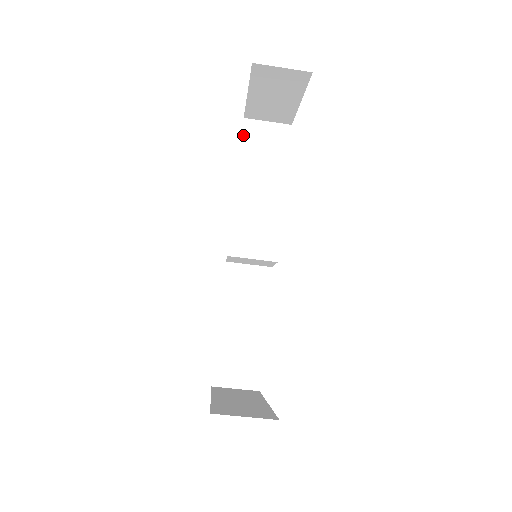
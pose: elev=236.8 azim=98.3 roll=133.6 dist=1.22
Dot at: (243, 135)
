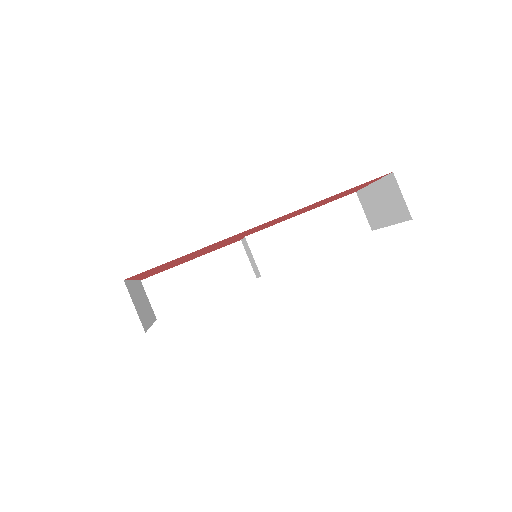
Dot at: (343, 198)
